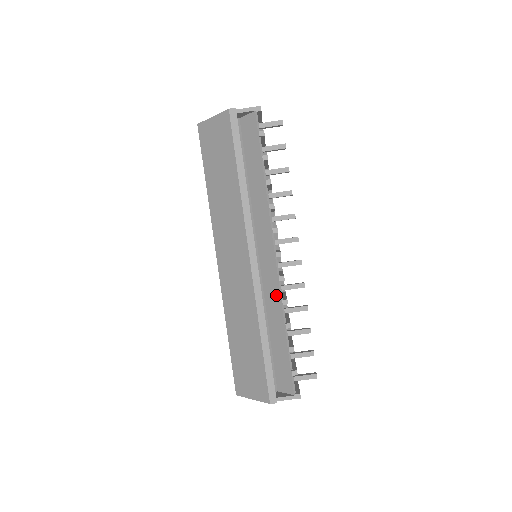
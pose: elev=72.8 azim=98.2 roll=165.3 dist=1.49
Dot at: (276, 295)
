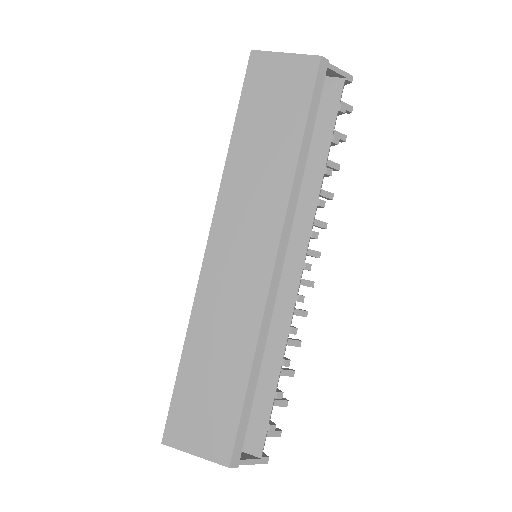
Dot at: (284, 318)
